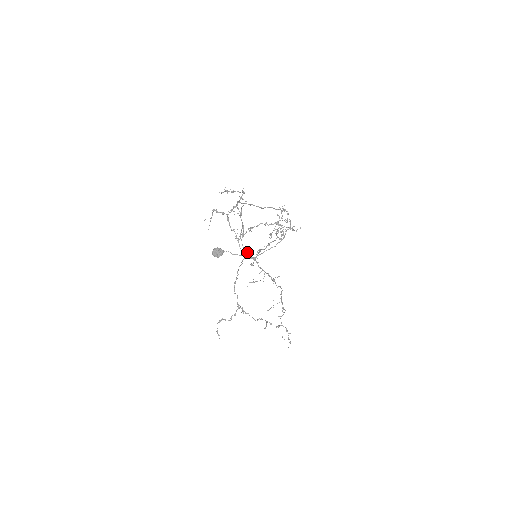
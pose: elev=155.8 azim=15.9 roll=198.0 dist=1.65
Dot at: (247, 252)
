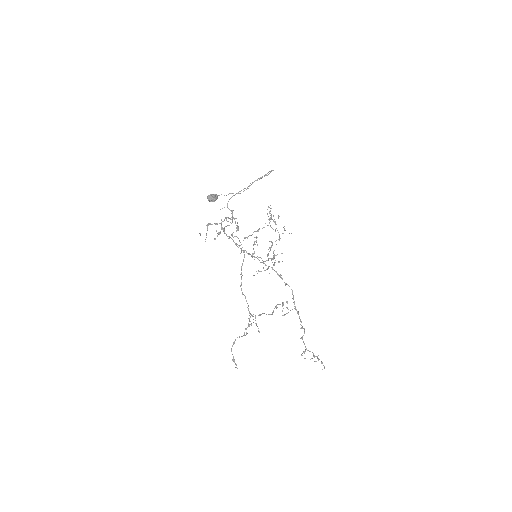
Dot at: occluded
